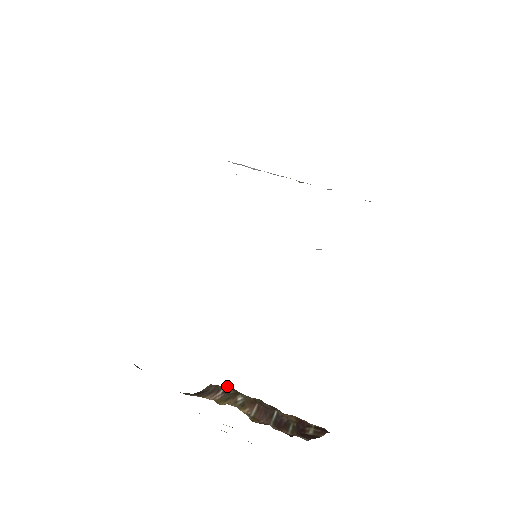
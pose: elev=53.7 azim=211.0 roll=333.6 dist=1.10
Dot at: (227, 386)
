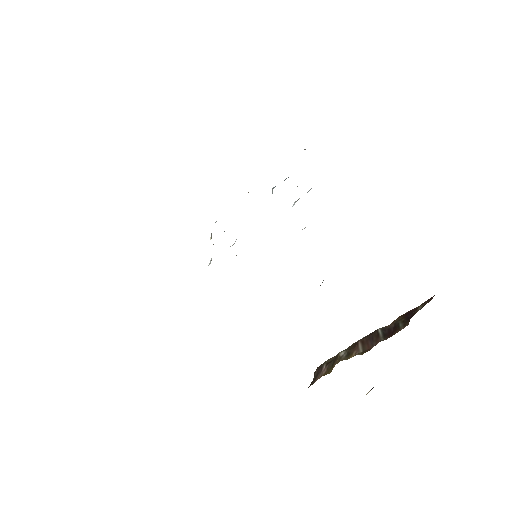
Dot at: (328, 360)
